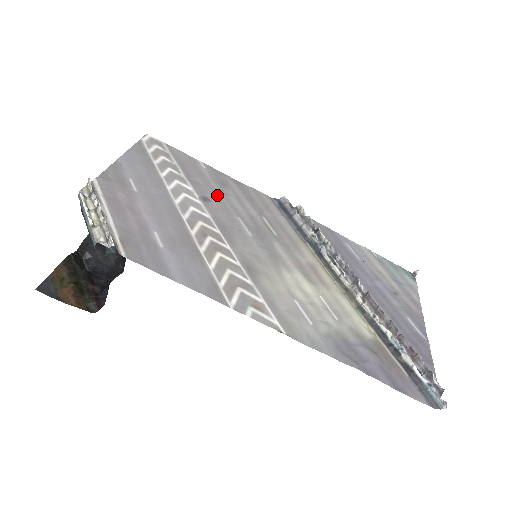
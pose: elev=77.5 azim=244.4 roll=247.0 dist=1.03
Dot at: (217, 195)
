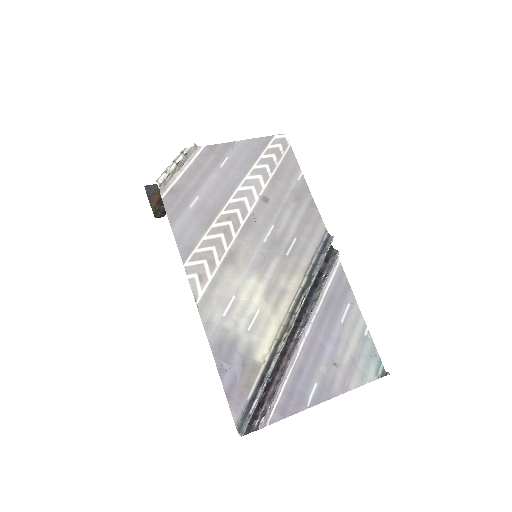
Dot at: (279, 202)
